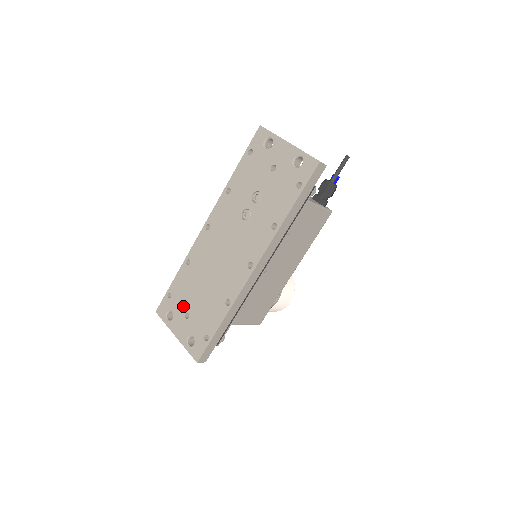
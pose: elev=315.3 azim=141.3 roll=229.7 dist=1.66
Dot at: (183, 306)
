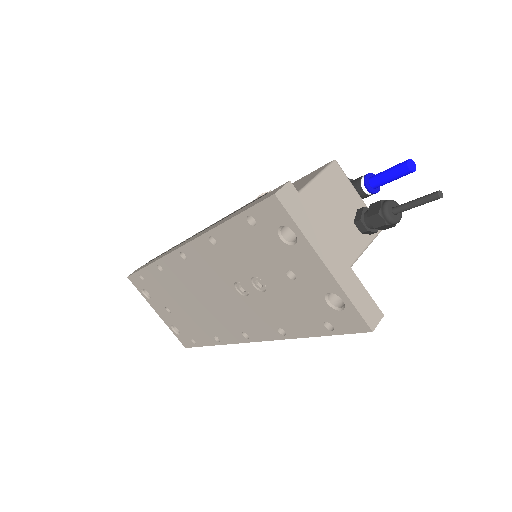
Dot at: (161, 300)
